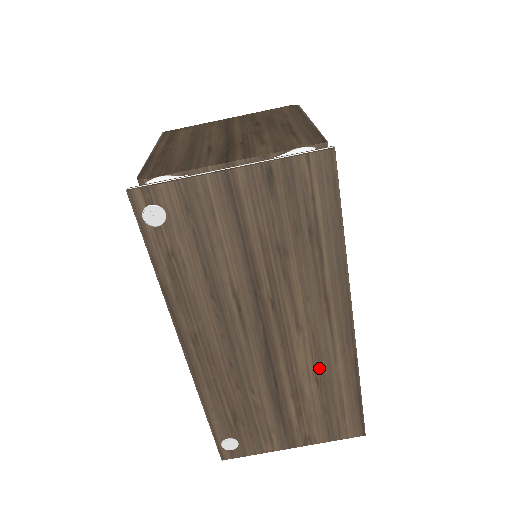
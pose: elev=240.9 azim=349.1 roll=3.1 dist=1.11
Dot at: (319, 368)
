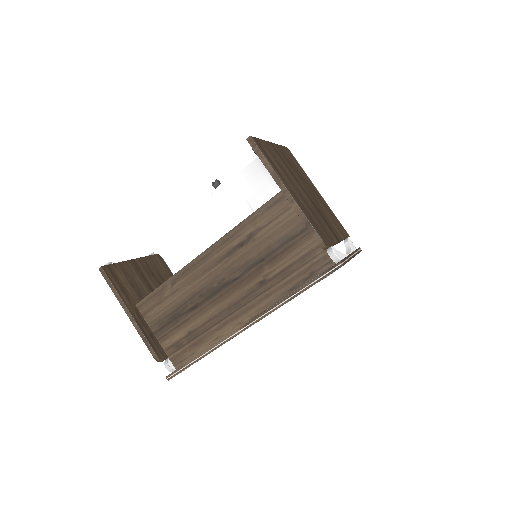
Dot at: occluded
